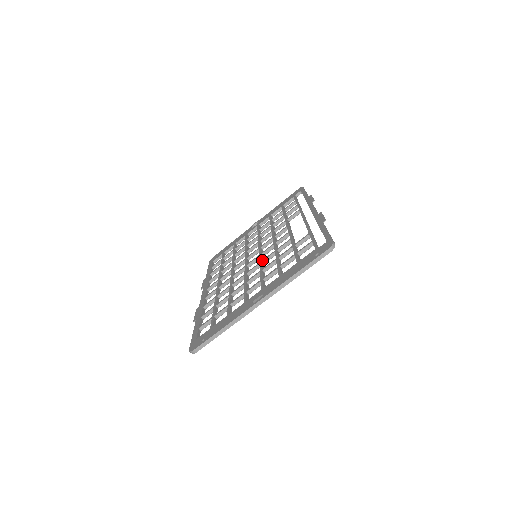
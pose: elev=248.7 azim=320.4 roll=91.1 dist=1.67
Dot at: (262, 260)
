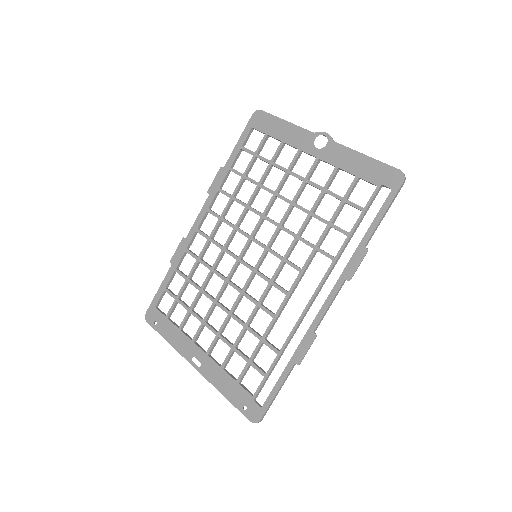
Dot at: (244, 293)
